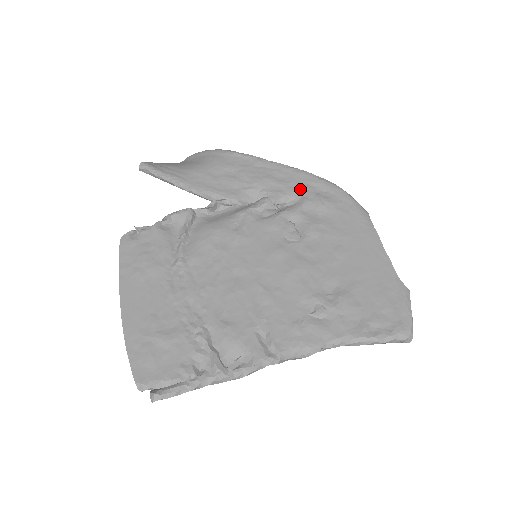
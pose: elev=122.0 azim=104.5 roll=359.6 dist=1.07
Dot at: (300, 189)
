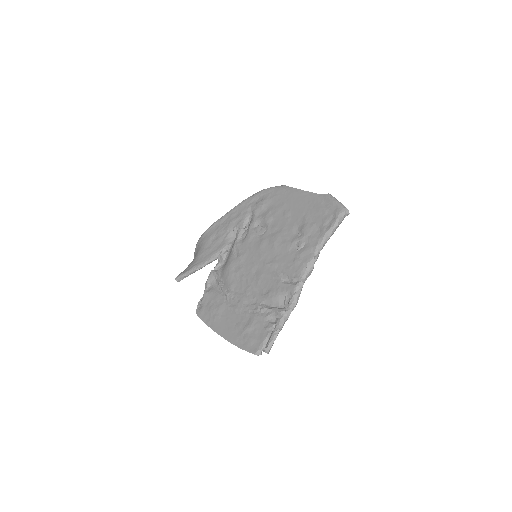
Dot at: (248, 210)
